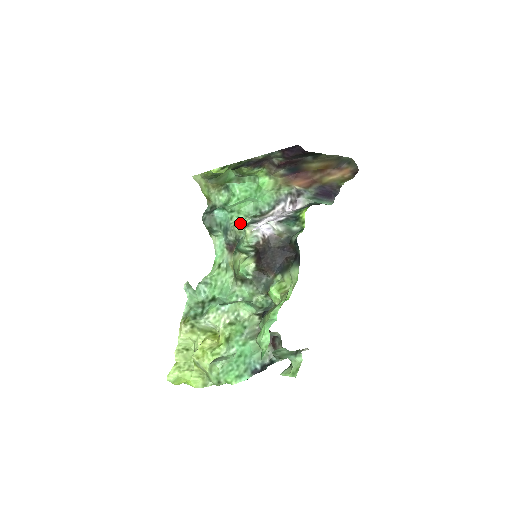
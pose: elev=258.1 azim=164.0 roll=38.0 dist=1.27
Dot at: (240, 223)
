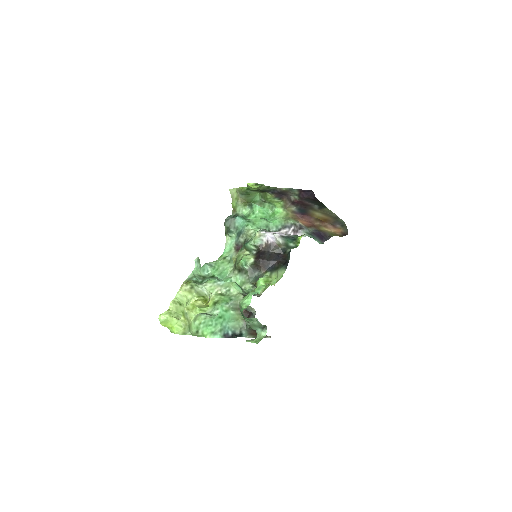
Dot at: (252, 230)
